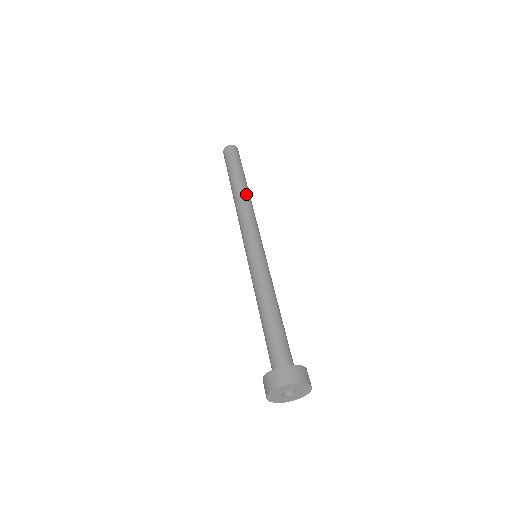
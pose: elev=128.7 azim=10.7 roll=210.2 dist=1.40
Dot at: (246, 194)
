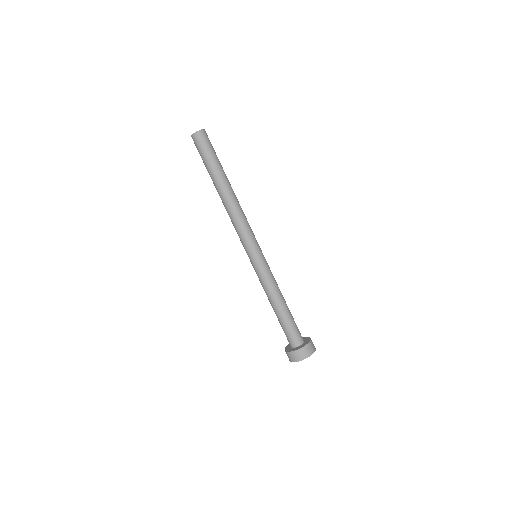
Dot at: (229, 197)
